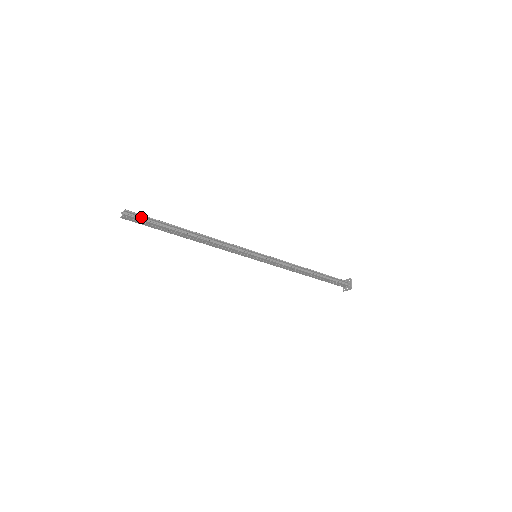
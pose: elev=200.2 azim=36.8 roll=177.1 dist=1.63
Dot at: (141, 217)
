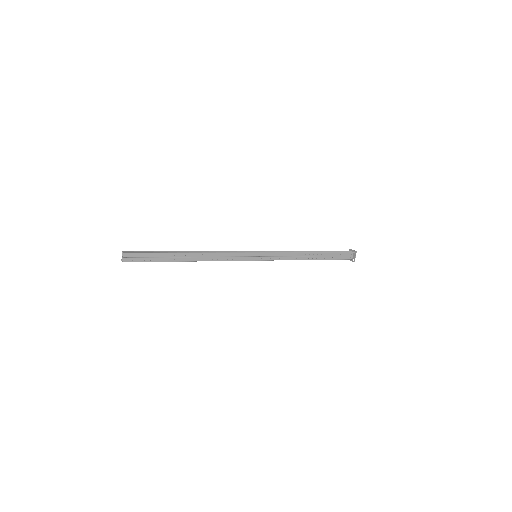
Dot at: (139, 256)
